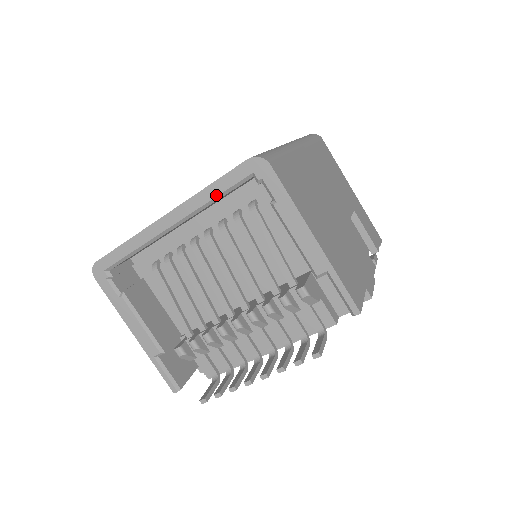
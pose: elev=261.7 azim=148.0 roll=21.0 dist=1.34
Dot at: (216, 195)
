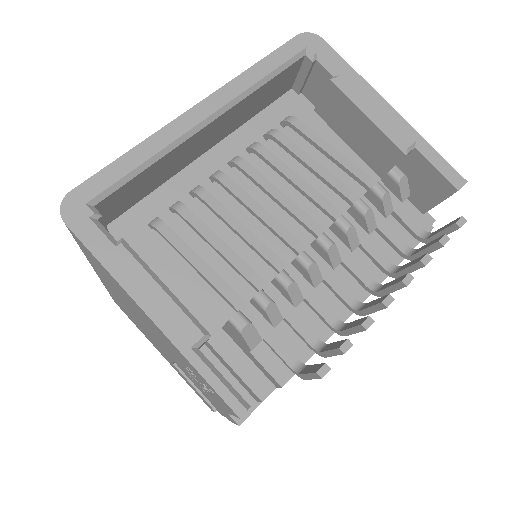
Dot at: (267, 73)
